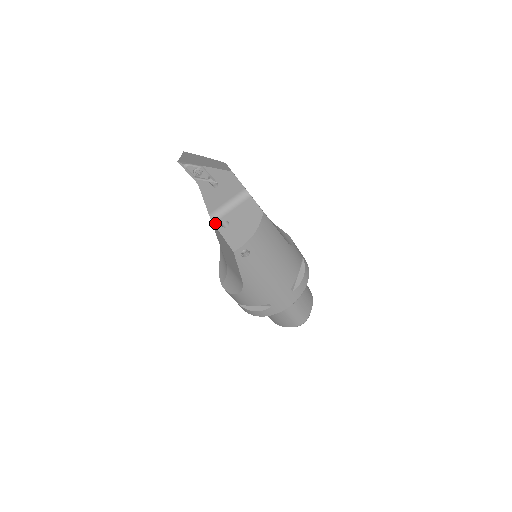
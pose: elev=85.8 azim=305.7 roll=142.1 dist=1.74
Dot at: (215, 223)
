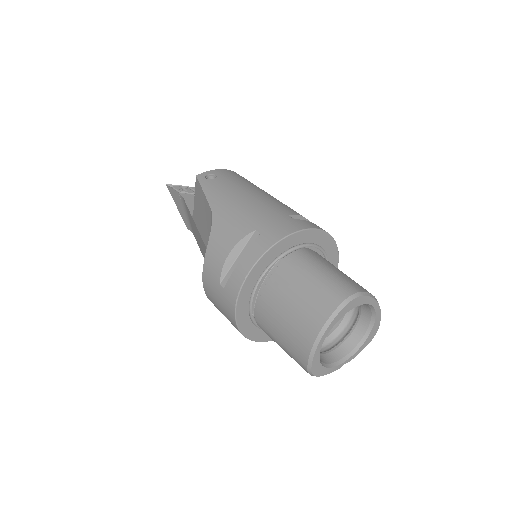
Dot at: occluded
